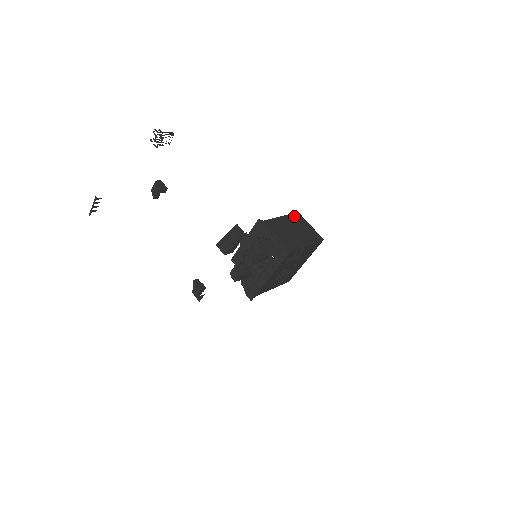
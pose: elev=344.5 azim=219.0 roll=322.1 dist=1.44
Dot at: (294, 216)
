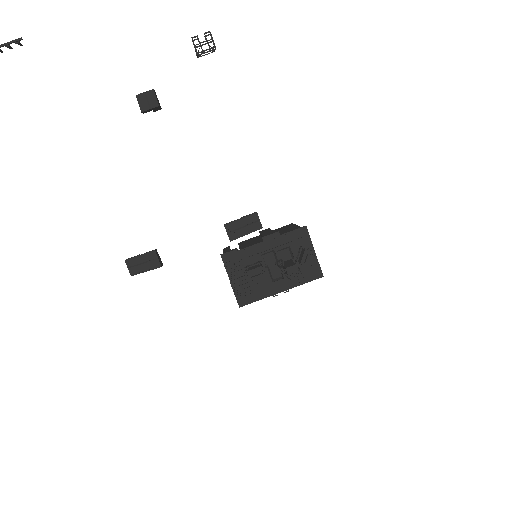
Dot at: occluded
